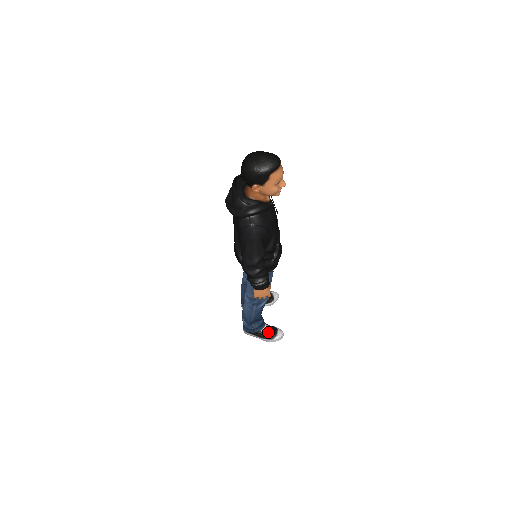
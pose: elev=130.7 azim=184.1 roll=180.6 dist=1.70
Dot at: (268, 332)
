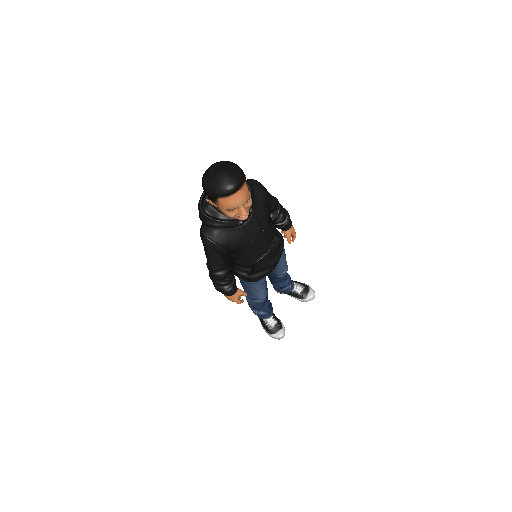
Dot at: (269, 325)
